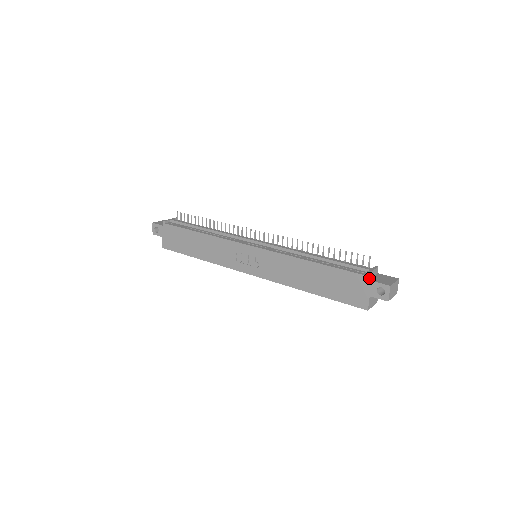
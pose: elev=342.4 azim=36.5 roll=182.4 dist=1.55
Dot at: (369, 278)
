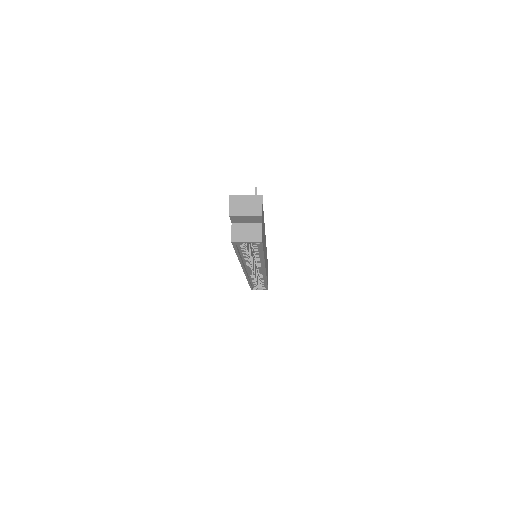
Dot at: occluded
